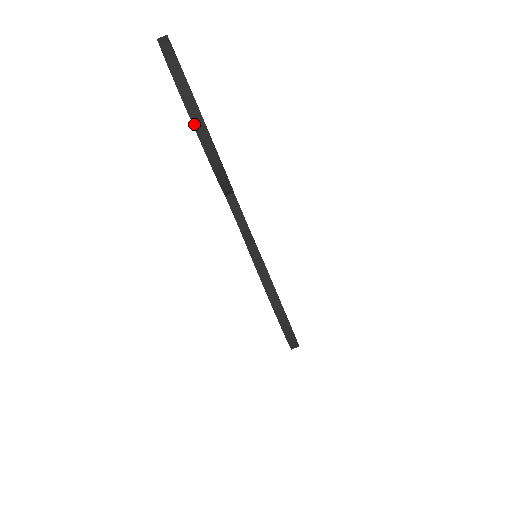
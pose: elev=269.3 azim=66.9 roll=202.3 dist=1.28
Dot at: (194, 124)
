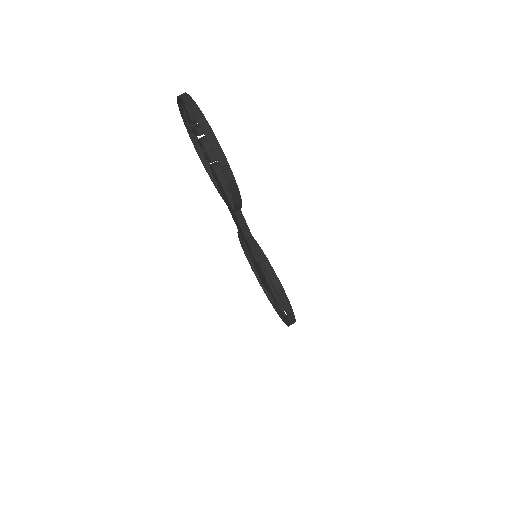
Dot at: (220, 163)
